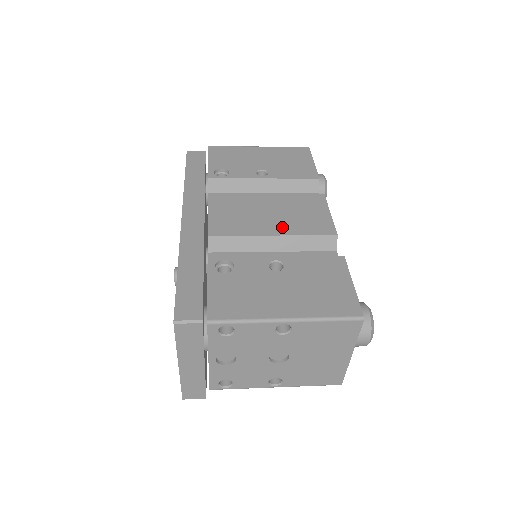
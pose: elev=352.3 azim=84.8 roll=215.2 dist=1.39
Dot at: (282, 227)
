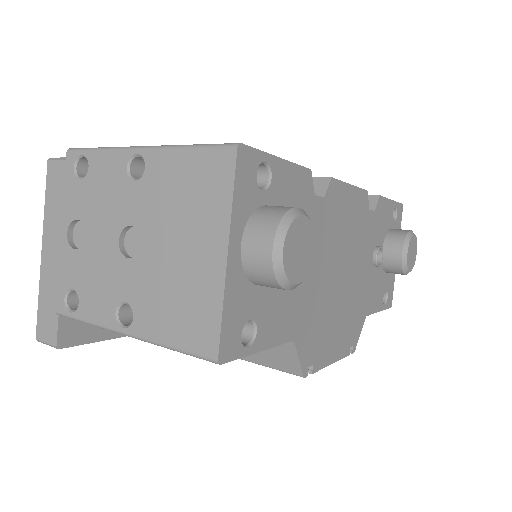
Dot at: occluded
